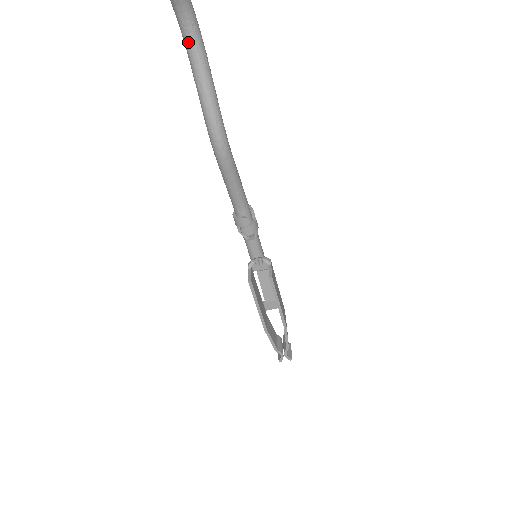
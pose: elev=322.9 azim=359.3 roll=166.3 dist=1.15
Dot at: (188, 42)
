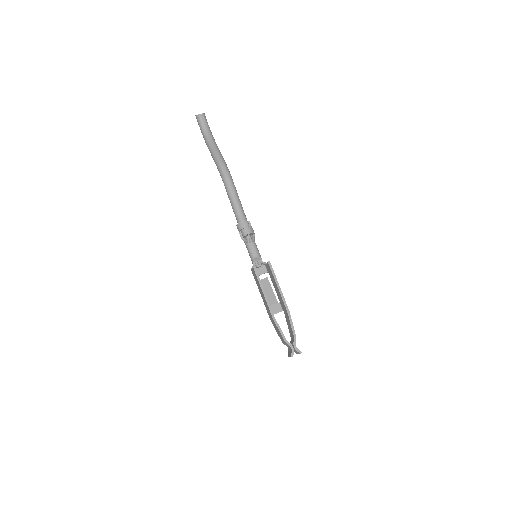
Dot at: (205, 133)
